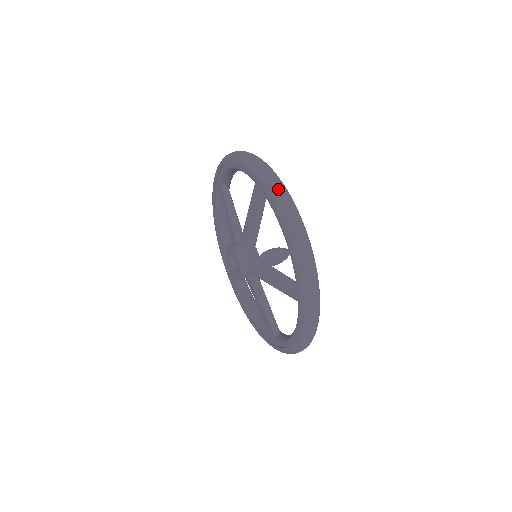
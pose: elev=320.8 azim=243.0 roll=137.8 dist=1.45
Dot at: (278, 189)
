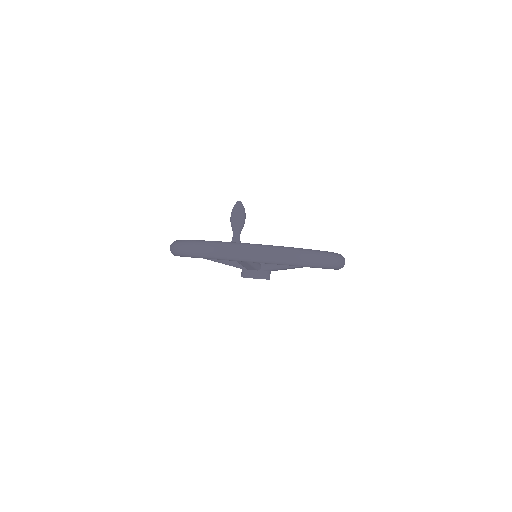
Dot at: (258, 255)
